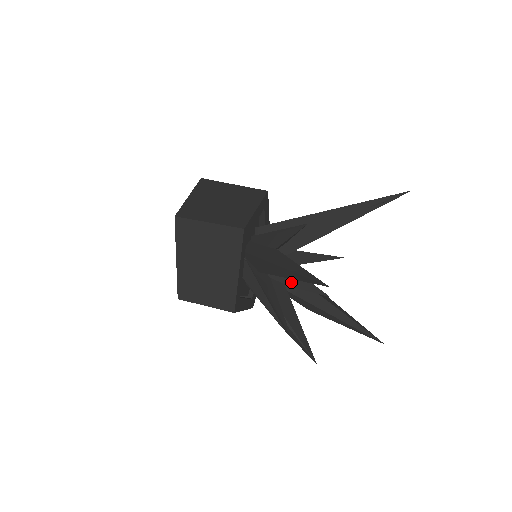
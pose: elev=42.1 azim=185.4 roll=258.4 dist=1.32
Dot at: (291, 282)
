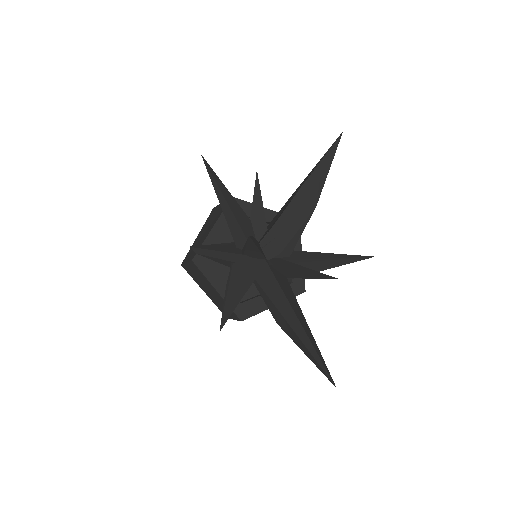
Dot at: (245, 246)
